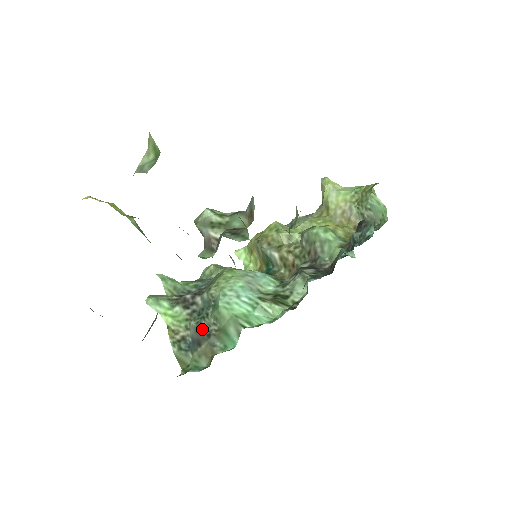
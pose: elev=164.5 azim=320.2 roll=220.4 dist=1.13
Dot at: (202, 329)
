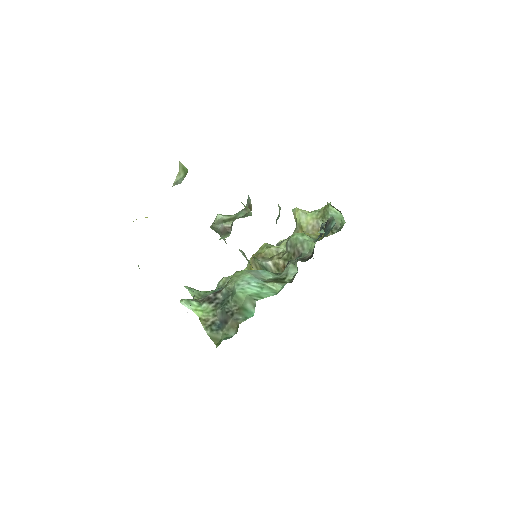
Dot at: (226, 311)
